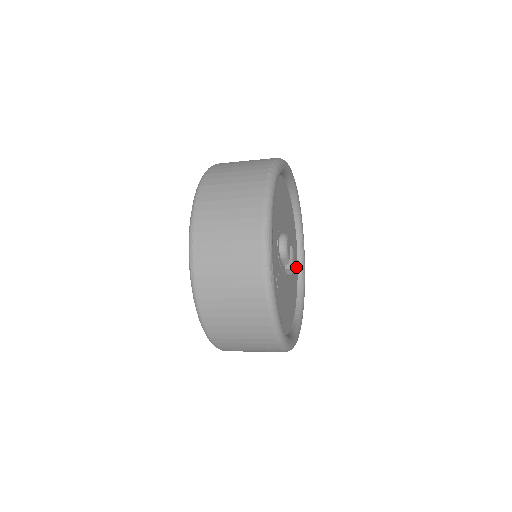
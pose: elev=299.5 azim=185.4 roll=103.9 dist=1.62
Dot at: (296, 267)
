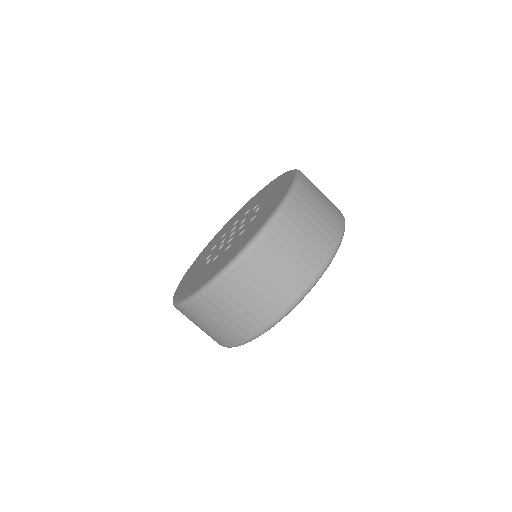
Dot at: occluded
